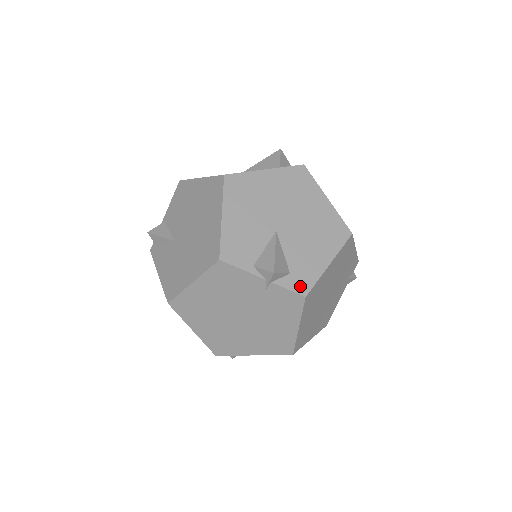
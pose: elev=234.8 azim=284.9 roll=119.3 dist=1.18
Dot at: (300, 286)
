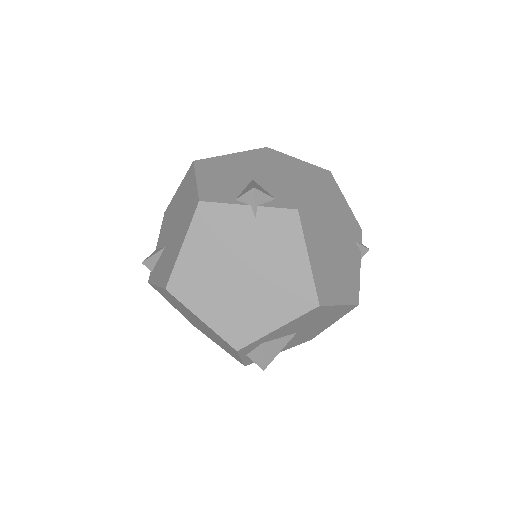
Dot at: (289, 204)
